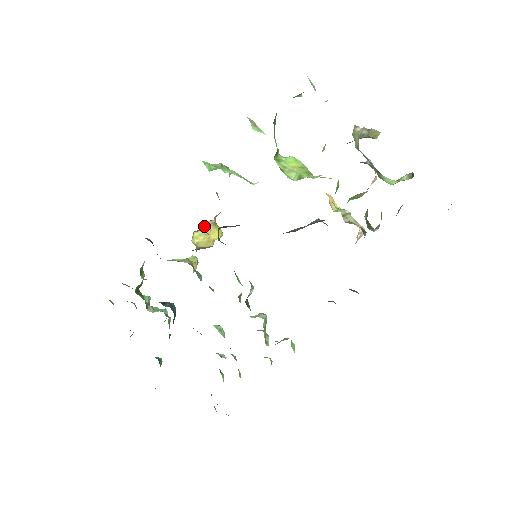
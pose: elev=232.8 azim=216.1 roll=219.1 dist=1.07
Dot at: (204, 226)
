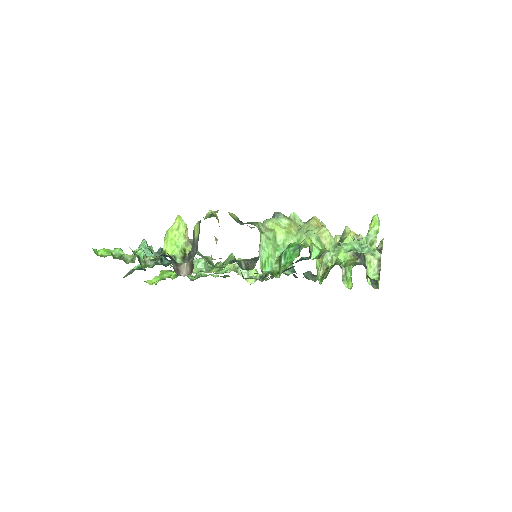
Dot at: occluded
